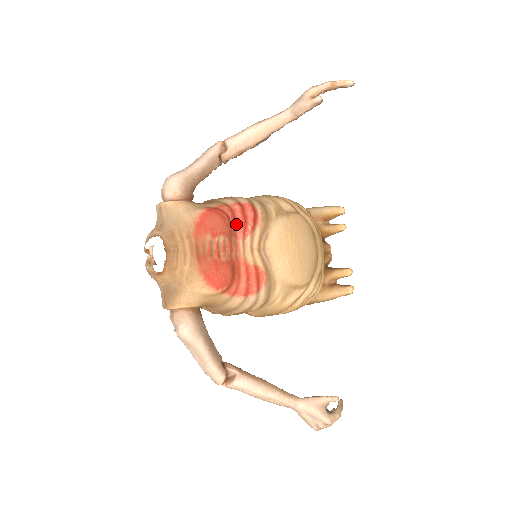
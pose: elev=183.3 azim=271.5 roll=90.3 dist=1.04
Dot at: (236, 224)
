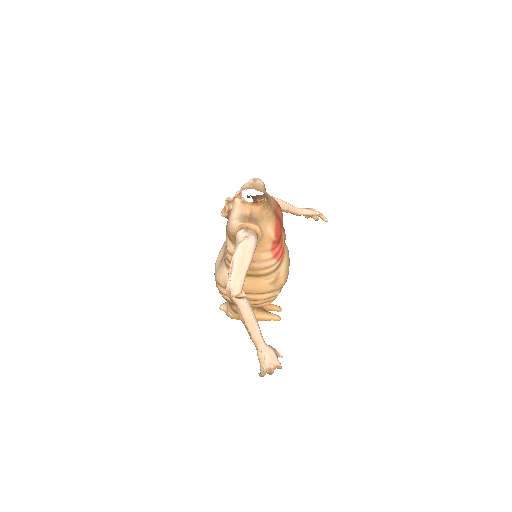
Dot at: occluded
